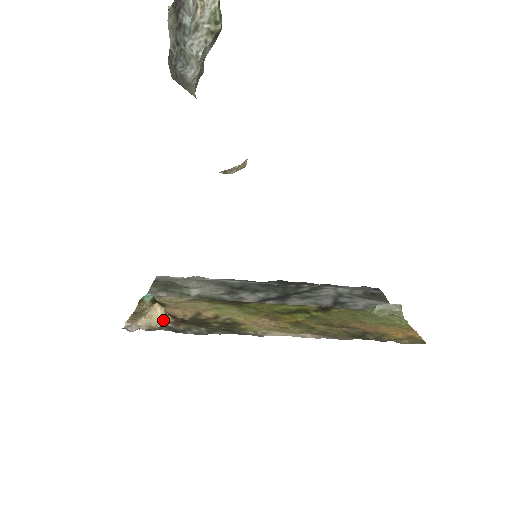
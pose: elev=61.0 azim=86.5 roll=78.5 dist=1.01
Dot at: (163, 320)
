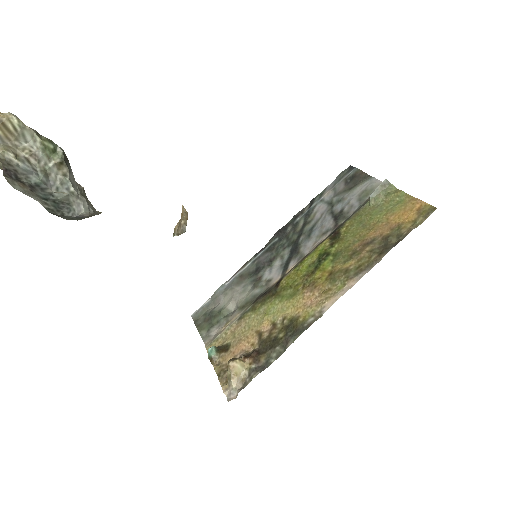
Dot at: (245, 367)
